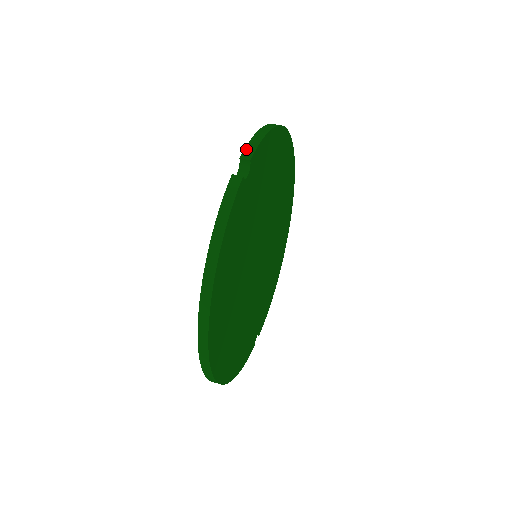
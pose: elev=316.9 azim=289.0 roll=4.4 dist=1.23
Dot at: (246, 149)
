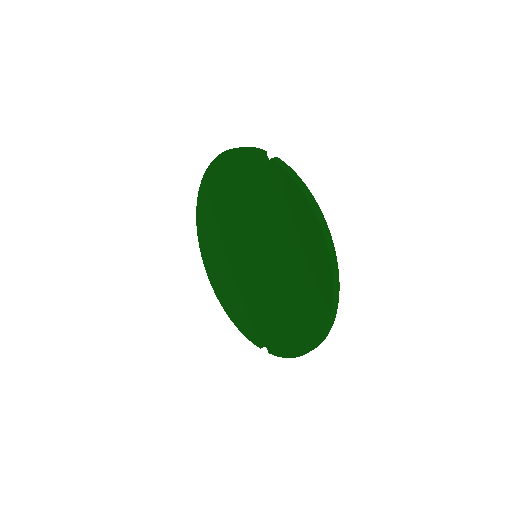
Dot at: (254, 149)
